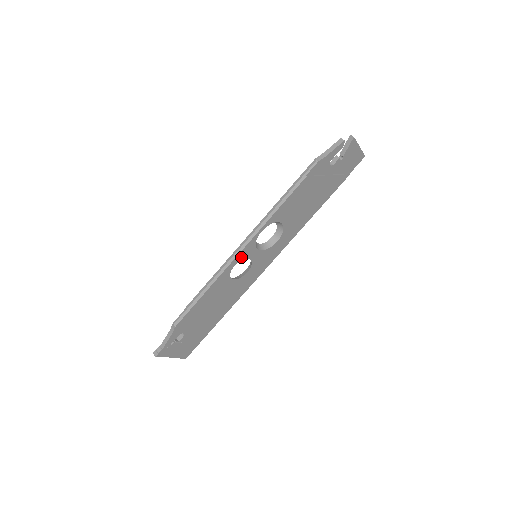
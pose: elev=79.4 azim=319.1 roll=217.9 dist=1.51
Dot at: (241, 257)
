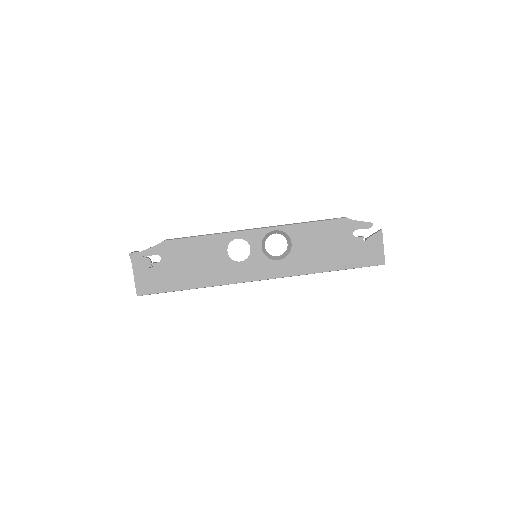
Dot at: (247, 237)
